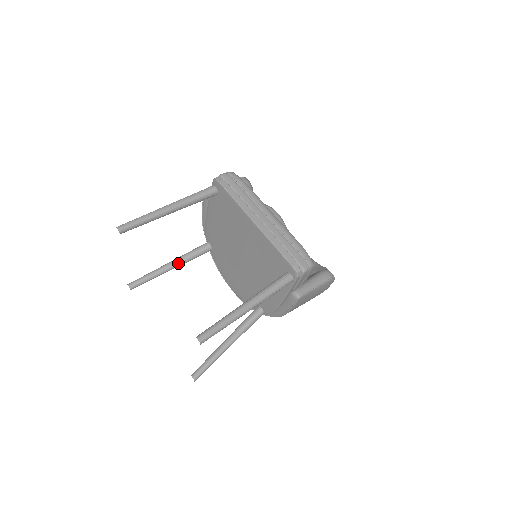
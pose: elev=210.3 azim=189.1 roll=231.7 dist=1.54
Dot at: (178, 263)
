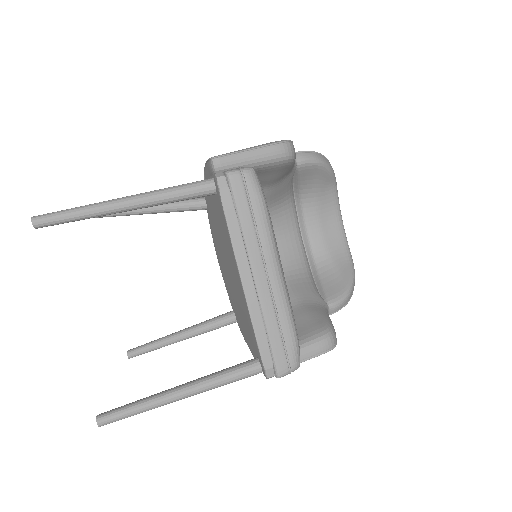
Dot at: (156, 211)
